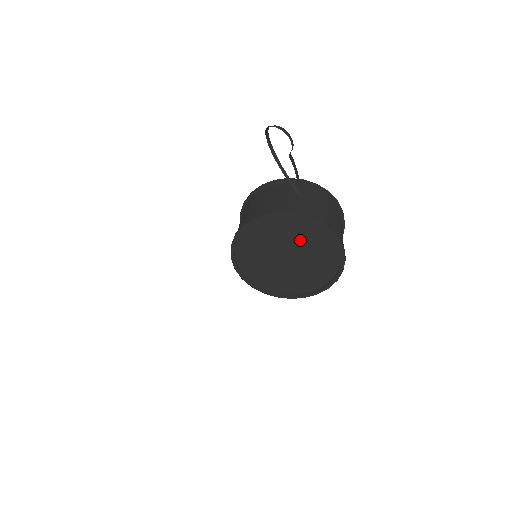
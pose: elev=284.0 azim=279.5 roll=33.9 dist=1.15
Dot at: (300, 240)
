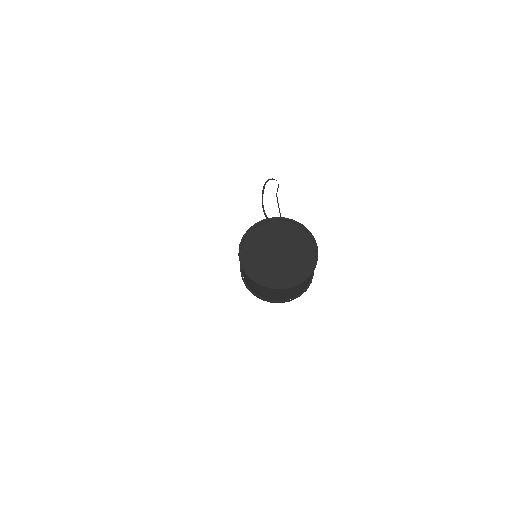
Dot at: (286, 238)
